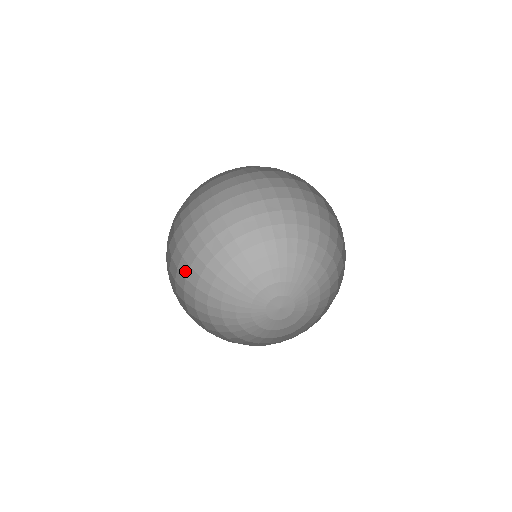
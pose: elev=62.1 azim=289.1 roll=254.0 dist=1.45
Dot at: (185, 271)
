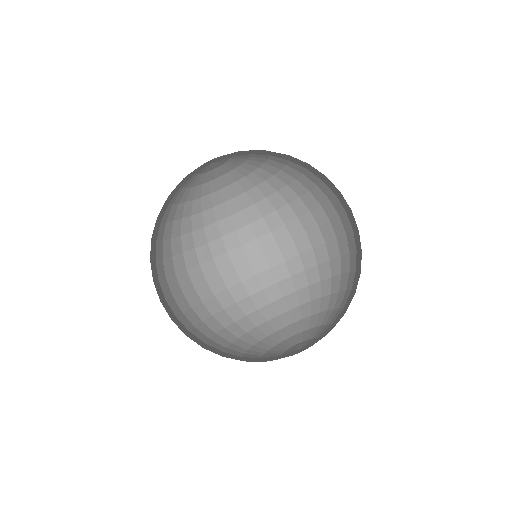
Dot at: (175, 310)
